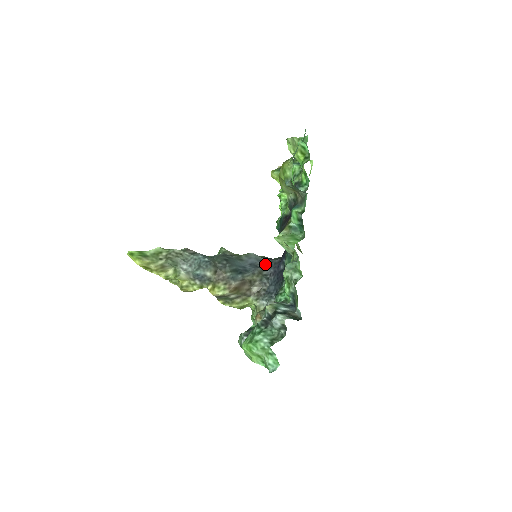
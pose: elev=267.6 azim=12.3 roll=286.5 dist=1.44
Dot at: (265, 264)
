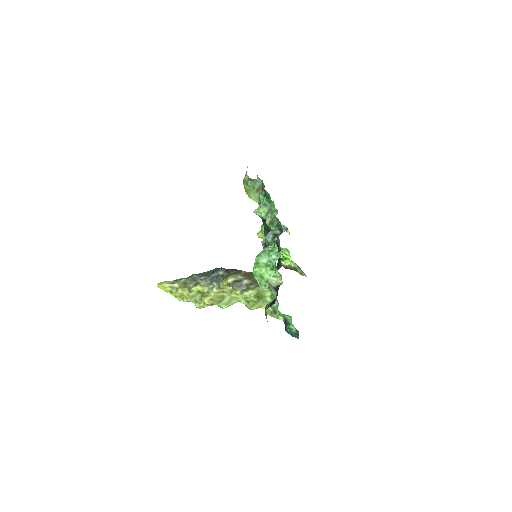
Dot at: occluded
